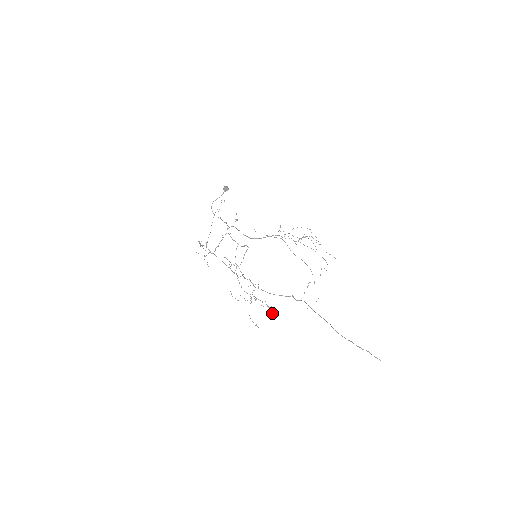
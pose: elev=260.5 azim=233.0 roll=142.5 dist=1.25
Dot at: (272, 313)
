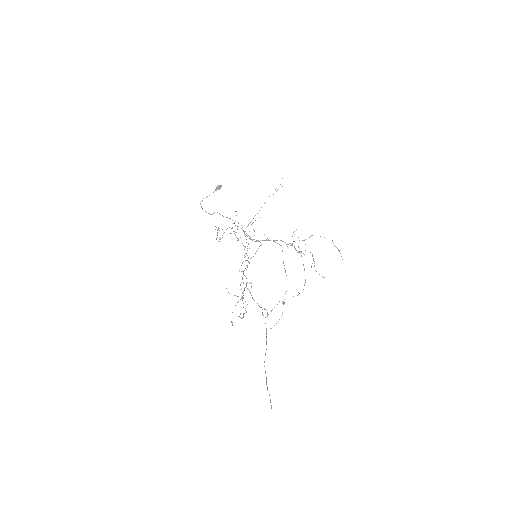
Dot at: (241, 318)
